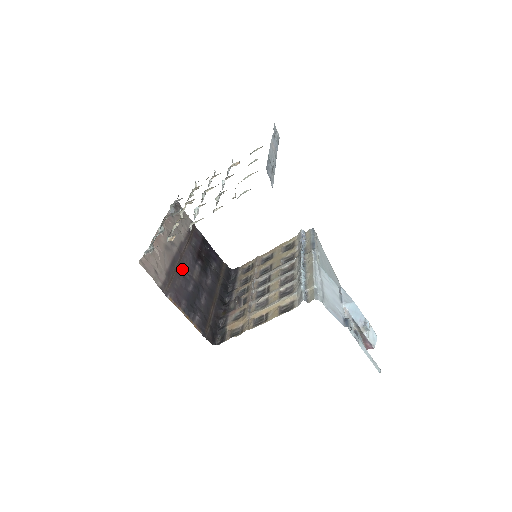
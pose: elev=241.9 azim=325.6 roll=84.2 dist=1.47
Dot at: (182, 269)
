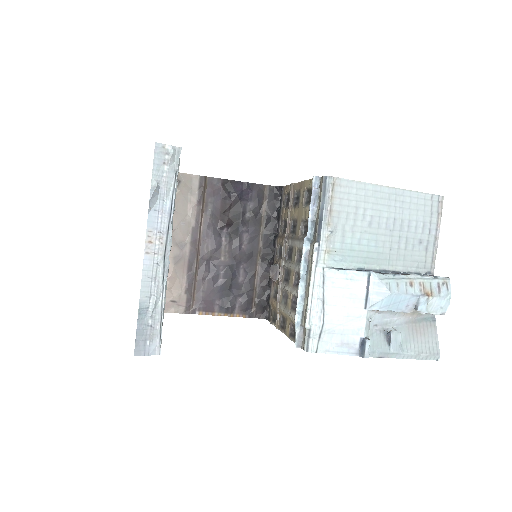
Dot at: (204, 263)
